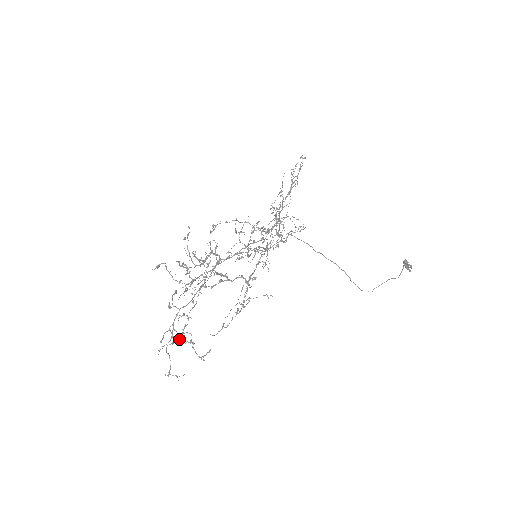
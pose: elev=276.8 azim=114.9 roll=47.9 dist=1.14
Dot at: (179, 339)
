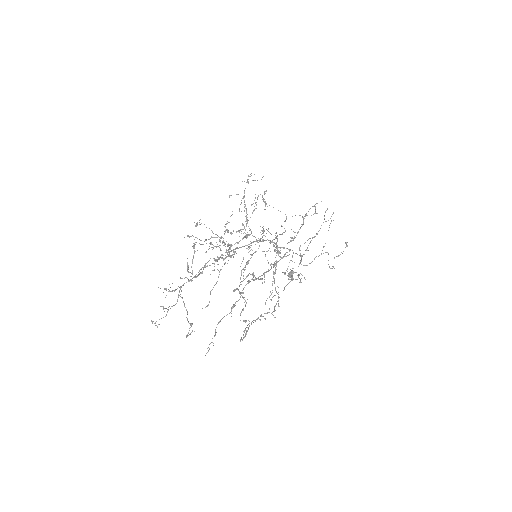
Dot at: (170, 287)
